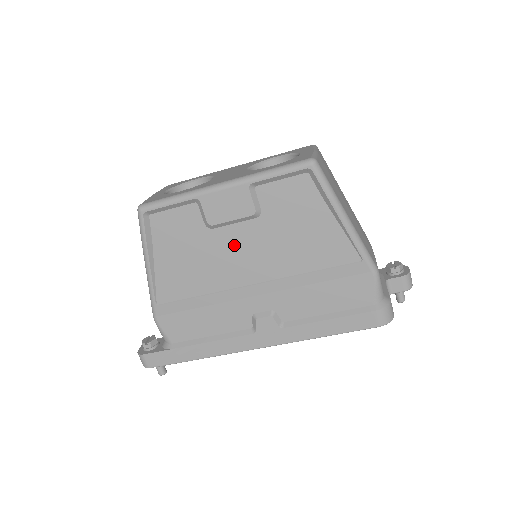
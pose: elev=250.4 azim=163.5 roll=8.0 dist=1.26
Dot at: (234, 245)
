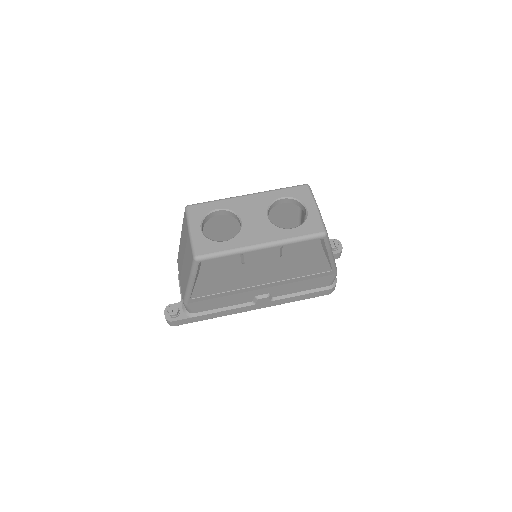
Dot at: (257, 270)
